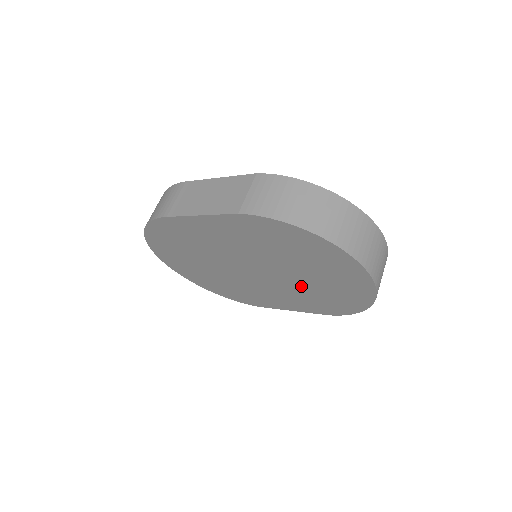
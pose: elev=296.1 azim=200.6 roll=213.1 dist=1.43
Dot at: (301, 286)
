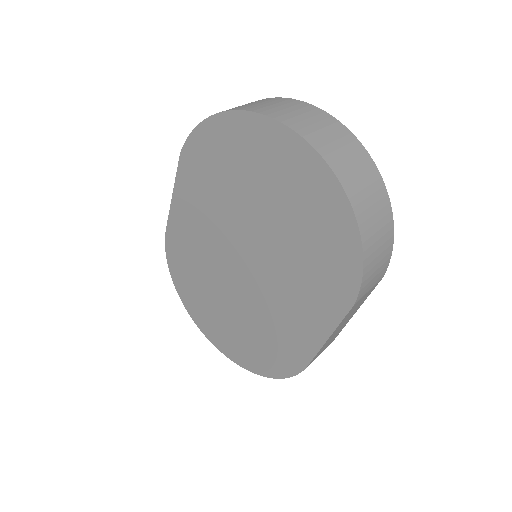
Dot at: (286, 249)
